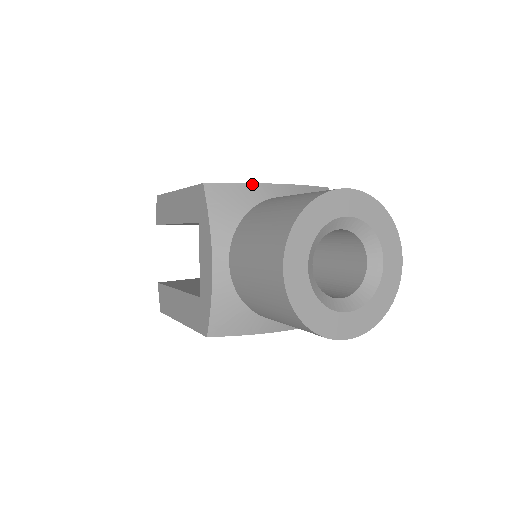
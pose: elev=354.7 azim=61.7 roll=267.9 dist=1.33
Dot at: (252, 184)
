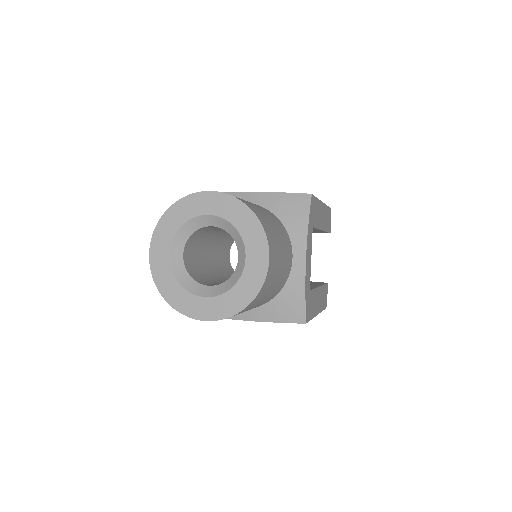
Dot at: occluded
